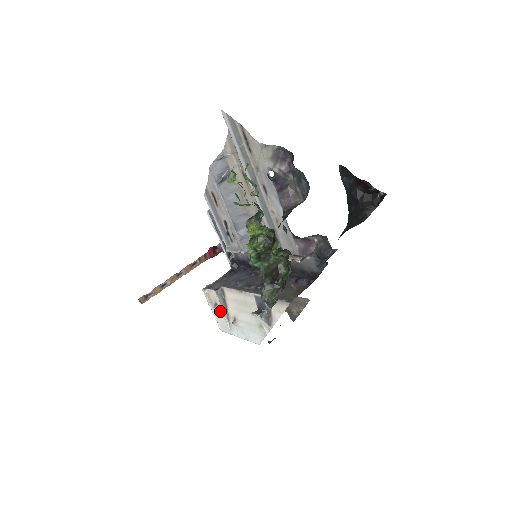
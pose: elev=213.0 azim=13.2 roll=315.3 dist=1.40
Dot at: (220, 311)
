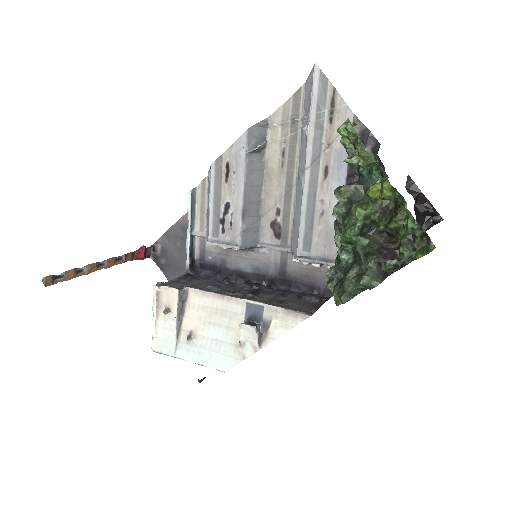
Dot at: (170, 320)
